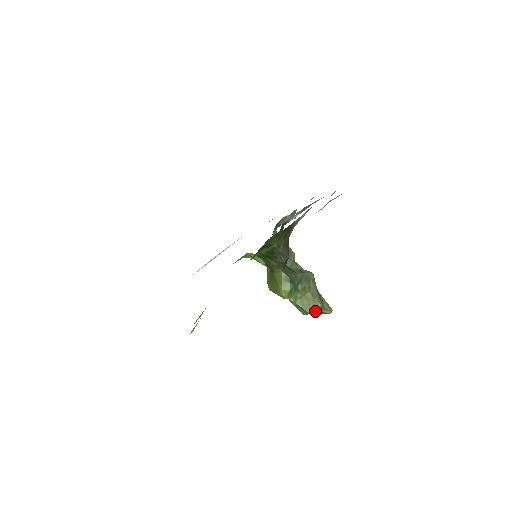
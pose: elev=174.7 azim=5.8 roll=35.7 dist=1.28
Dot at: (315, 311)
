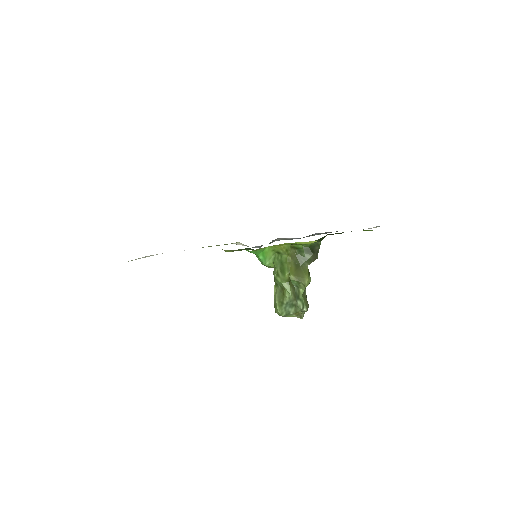
Dot at: occluded
